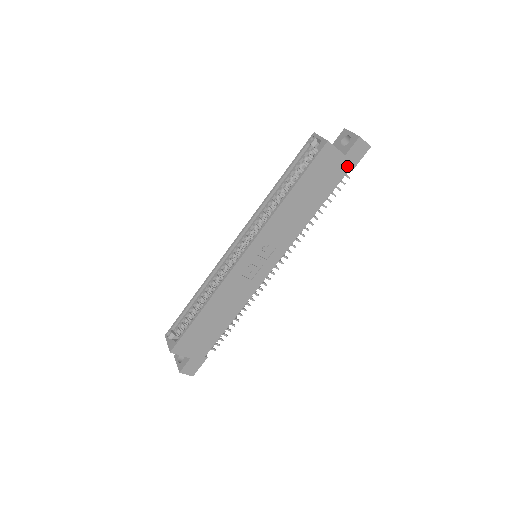
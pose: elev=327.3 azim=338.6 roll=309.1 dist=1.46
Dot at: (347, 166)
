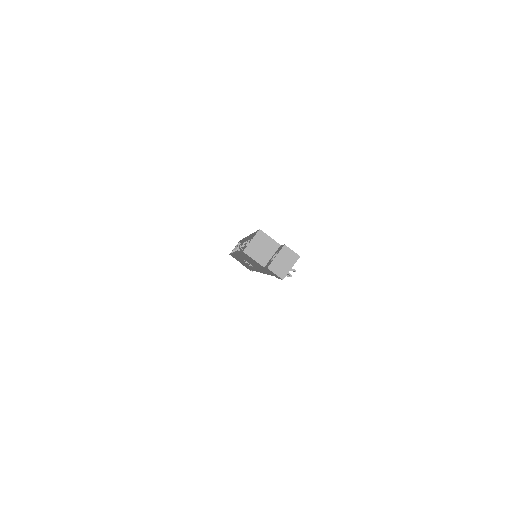
Dot at: occluded
